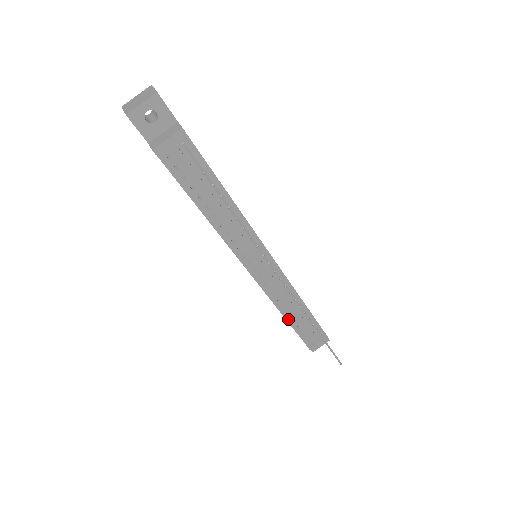
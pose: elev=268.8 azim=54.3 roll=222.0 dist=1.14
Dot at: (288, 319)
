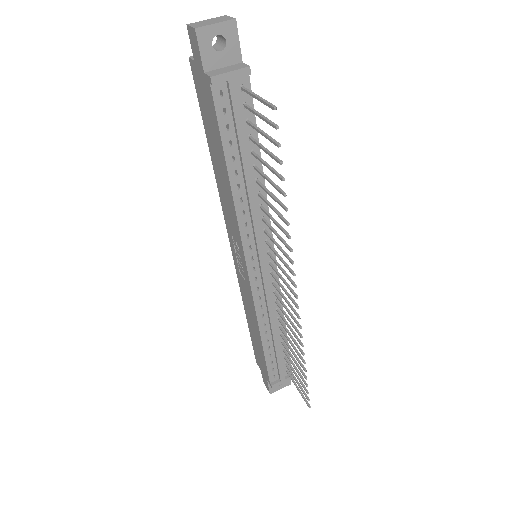
Dot at: (264, 342)
